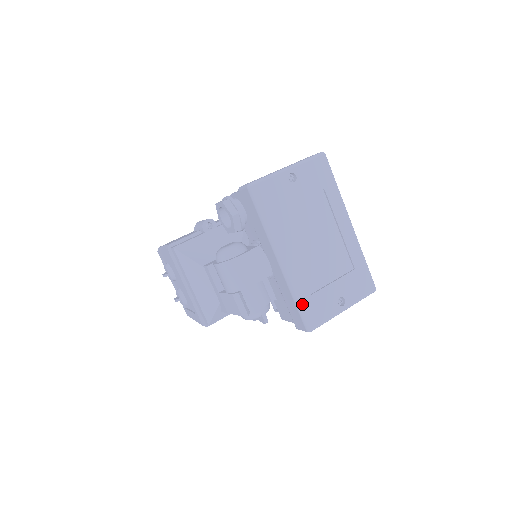
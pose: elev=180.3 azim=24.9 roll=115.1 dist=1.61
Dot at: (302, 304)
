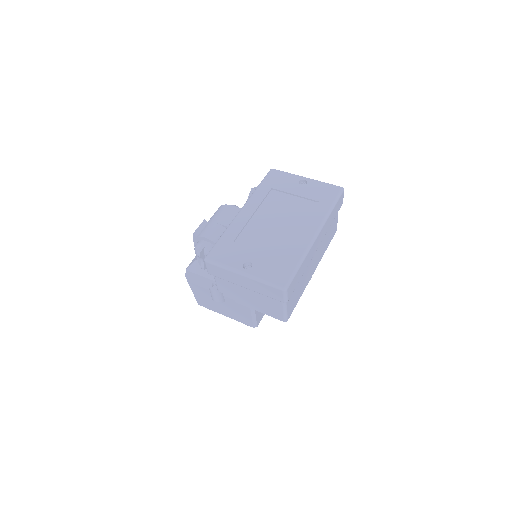
Dot at: (222, 240)
